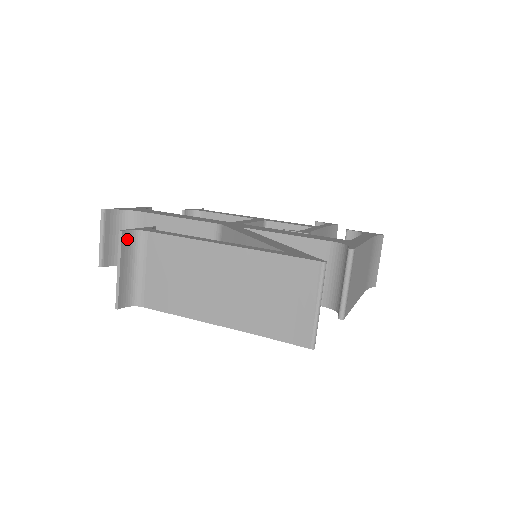
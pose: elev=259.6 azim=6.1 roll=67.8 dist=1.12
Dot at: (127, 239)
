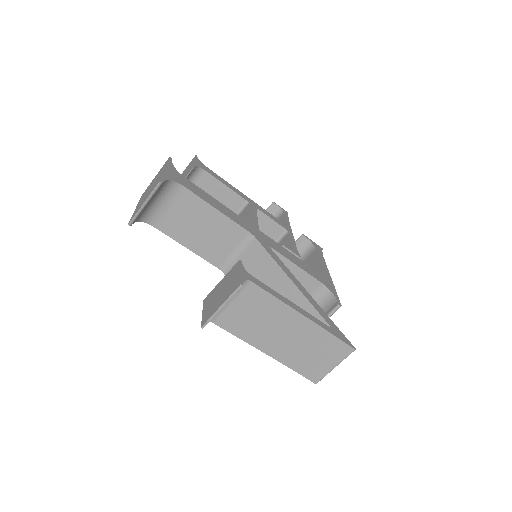
Dot at: (238, 287)
